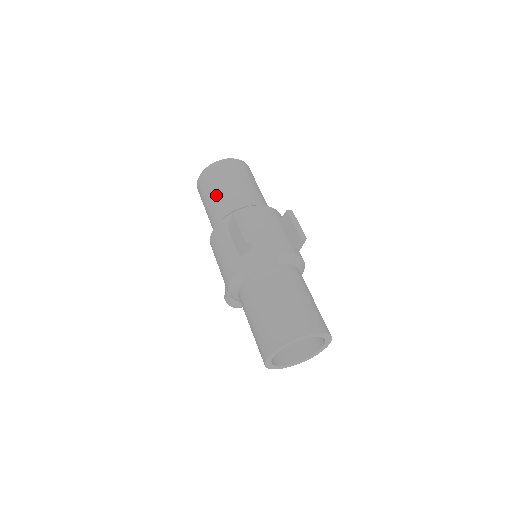
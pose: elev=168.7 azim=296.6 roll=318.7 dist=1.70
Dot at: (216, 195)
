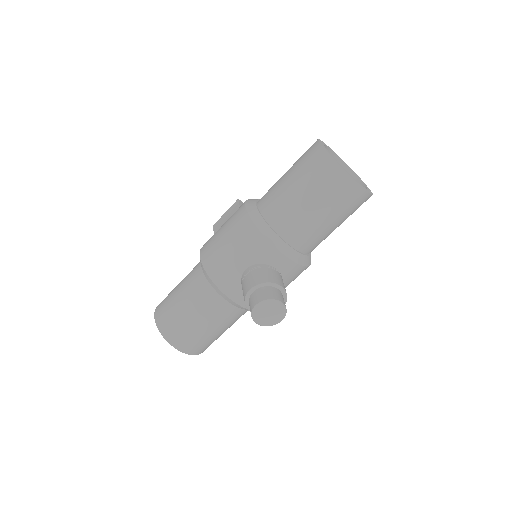
Dot at: occluded
